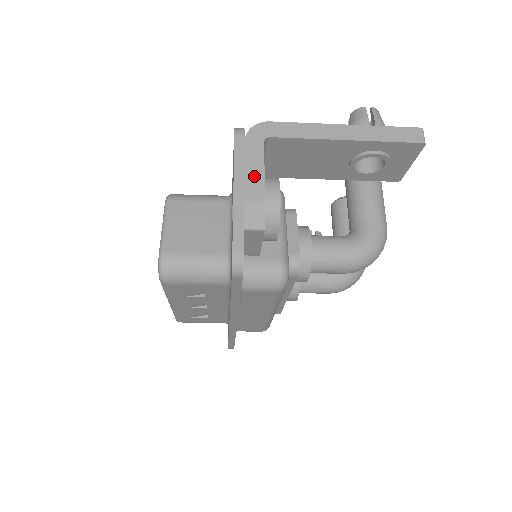
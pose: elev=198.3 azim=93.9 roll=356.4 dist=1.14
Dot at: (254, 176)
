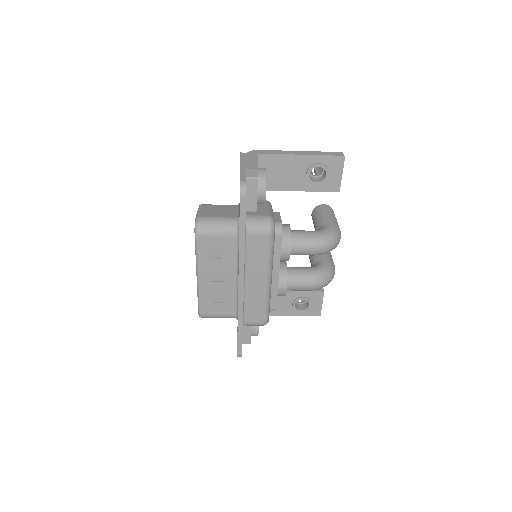
Dot at: (251, 163)
